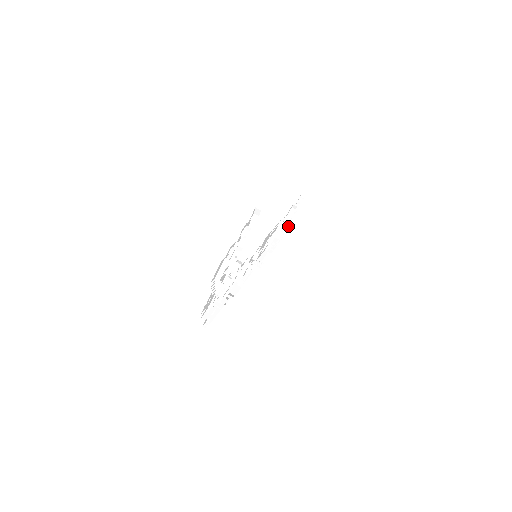
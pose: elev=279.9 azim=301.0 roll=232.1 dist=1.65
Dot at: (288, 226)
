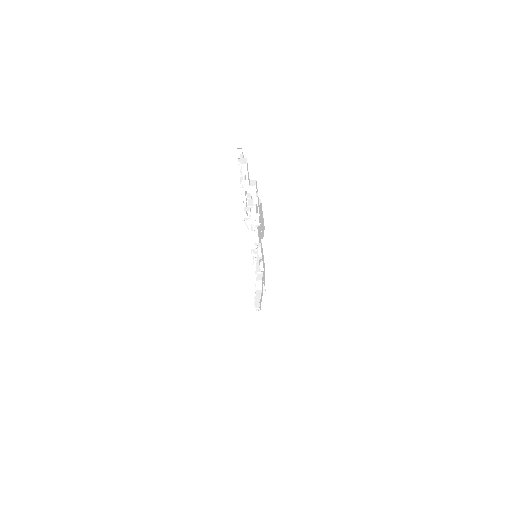
Dot at: occluded
